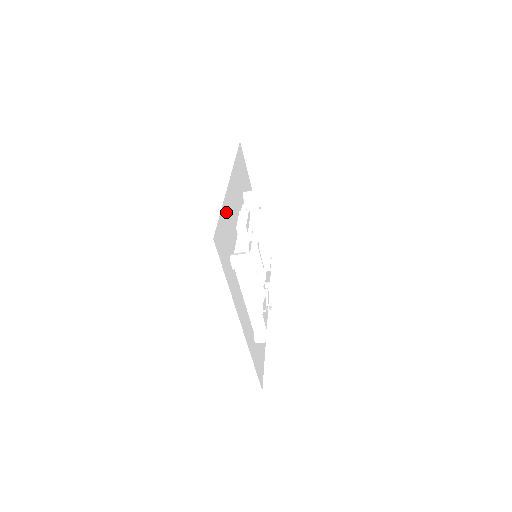
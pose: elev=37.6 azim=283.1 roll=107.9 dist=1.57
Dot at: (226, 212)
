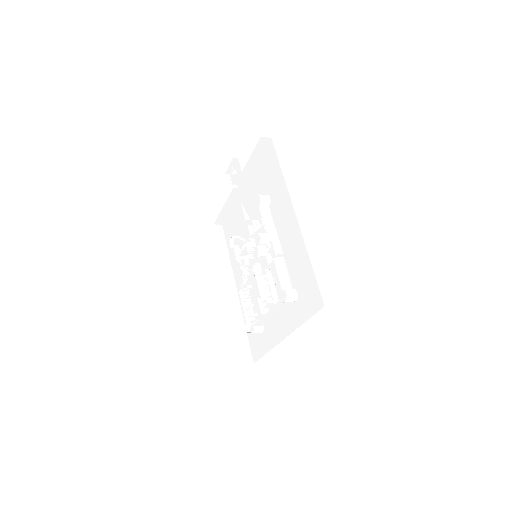
Dot at: occluded
